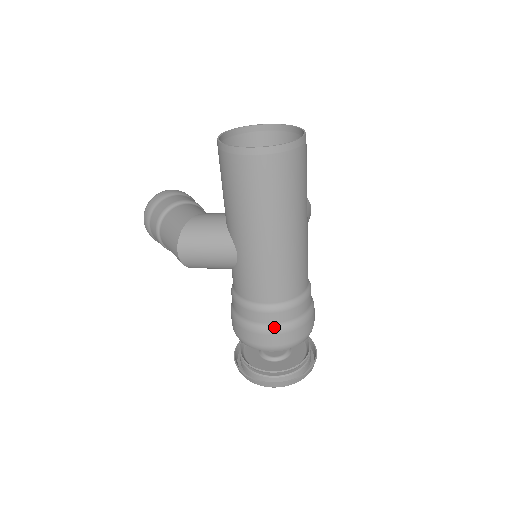
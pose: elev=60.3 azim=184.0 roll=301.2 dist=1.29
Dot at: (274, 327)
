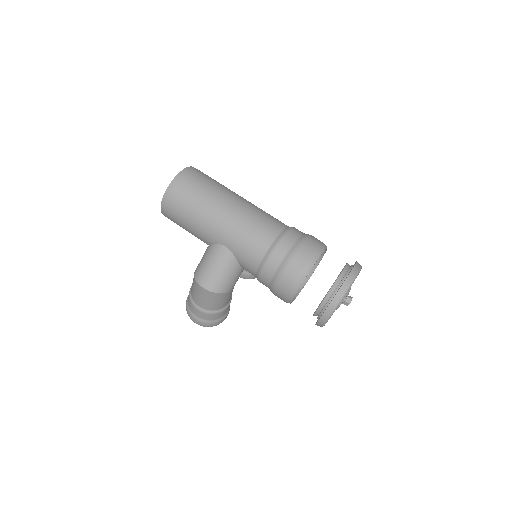
Dot at: (288, 256)
